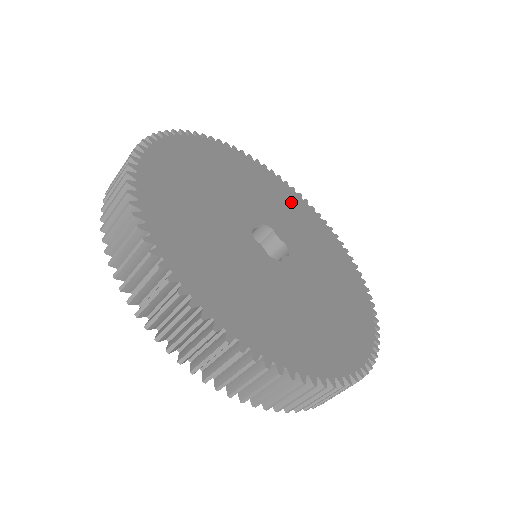
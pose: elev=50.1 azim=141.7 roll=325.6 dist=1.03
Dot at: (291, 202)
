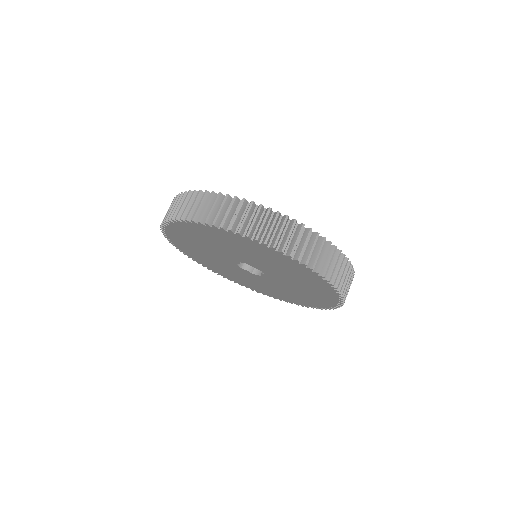
Dot at: occluded
